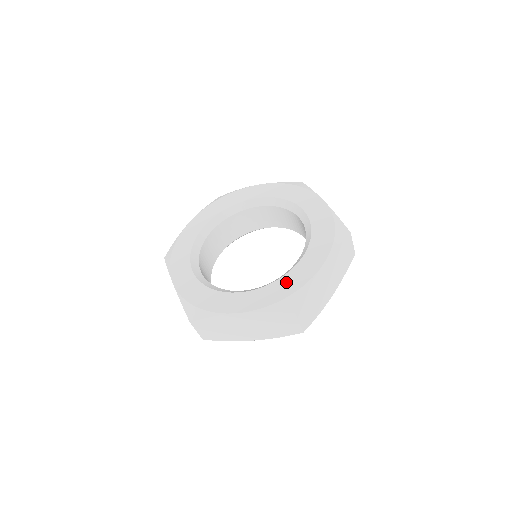
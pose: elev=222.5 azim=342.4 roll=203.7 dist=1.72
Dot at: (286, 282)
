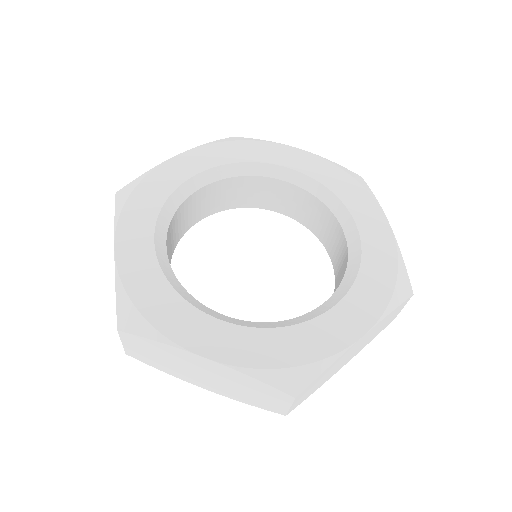
Dot at: (374, 262)
